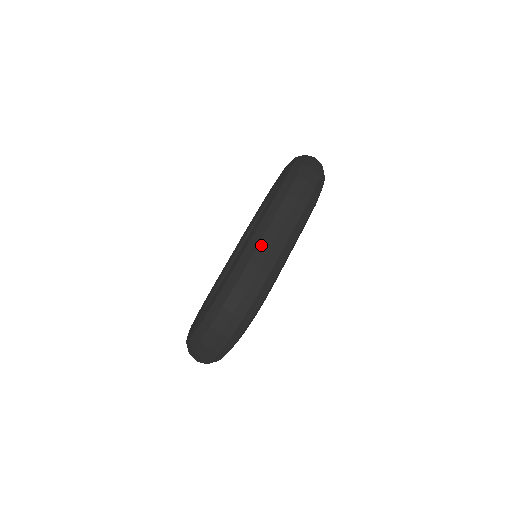
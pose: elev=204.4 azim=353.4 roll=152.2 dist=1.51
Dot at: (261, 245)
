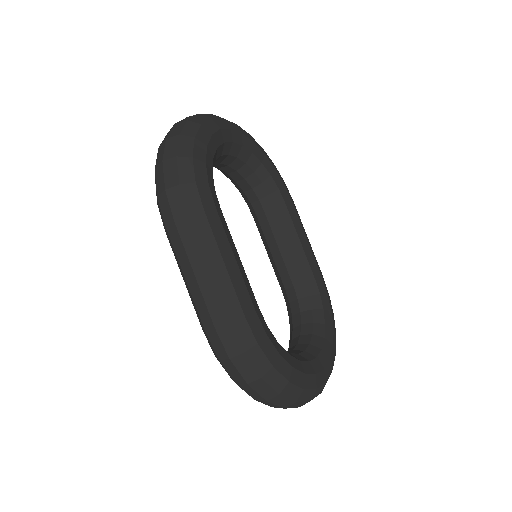
Dot at: (196, 303)
